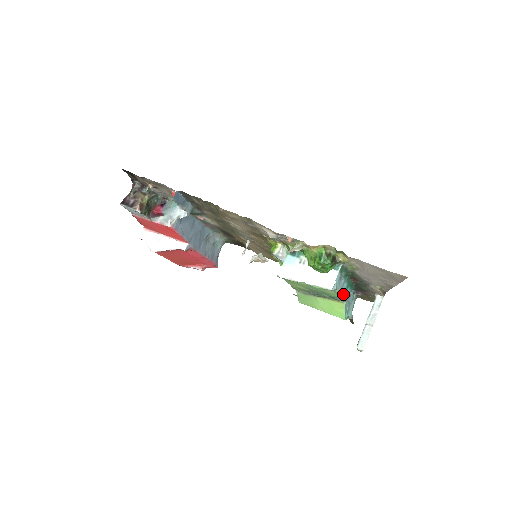
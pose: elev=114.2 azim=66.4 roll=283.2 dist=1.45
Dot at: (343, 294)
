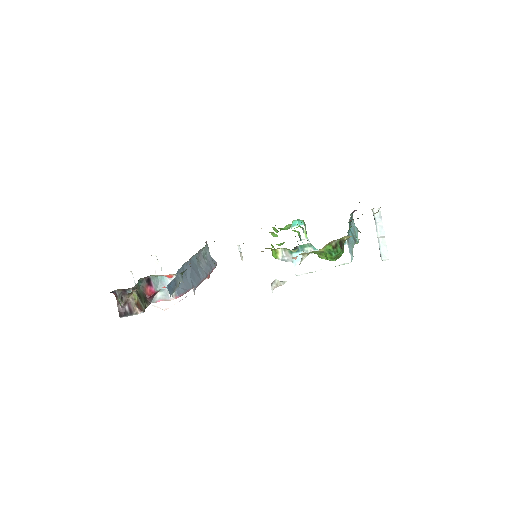
Dot at: (353, 242)
